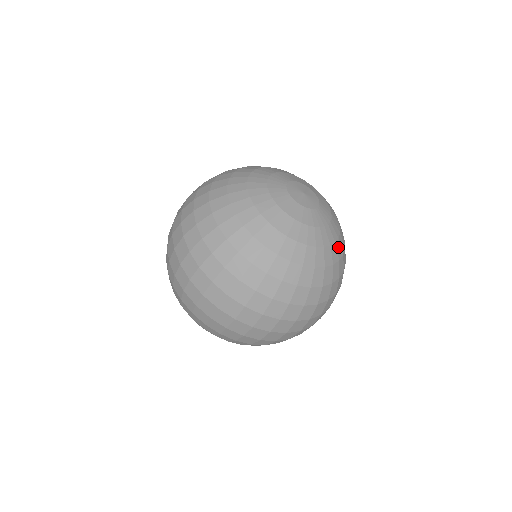
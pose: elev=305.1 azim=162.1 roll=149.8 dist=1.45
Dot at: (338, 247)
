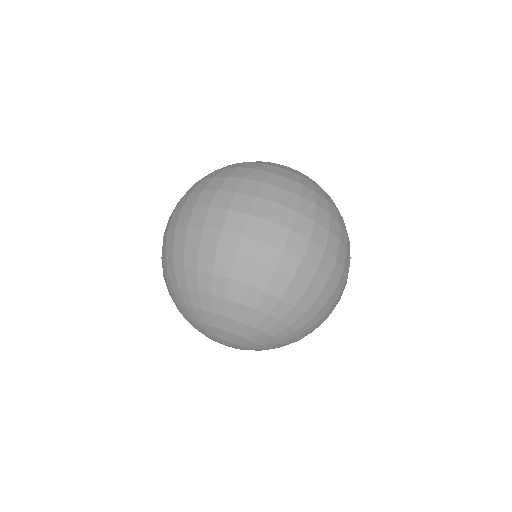
Dot at: occluded
